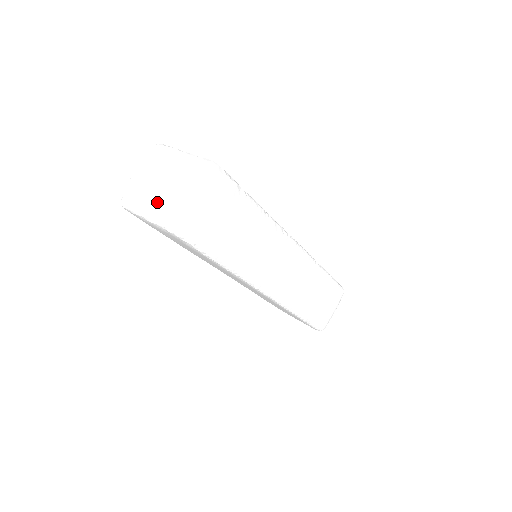
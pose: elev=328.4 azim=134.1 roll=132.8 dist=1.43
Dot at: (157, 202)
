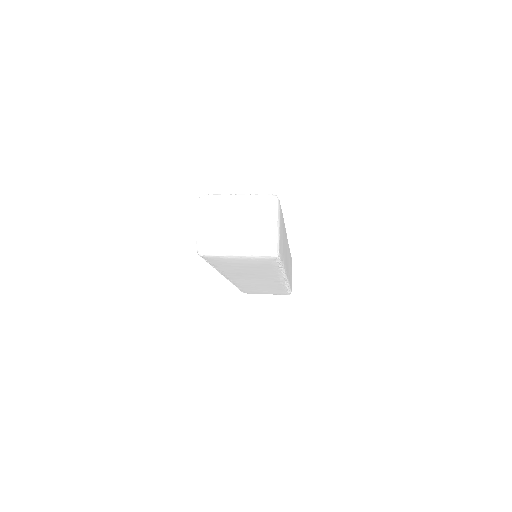
Dot at: (244, 239)
